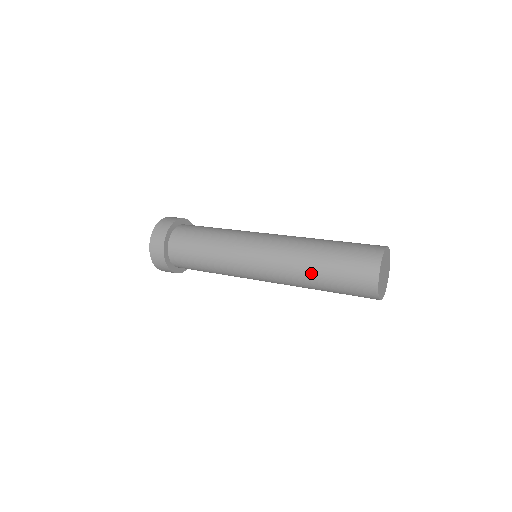
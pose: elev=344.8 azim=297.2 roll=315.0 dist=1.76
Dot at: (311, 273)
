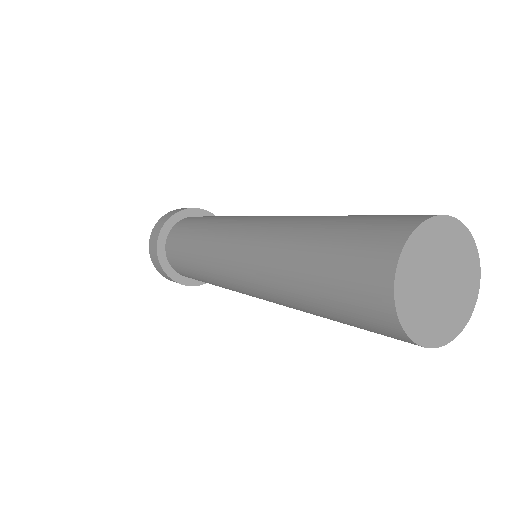
Dot at: (293, 294)
